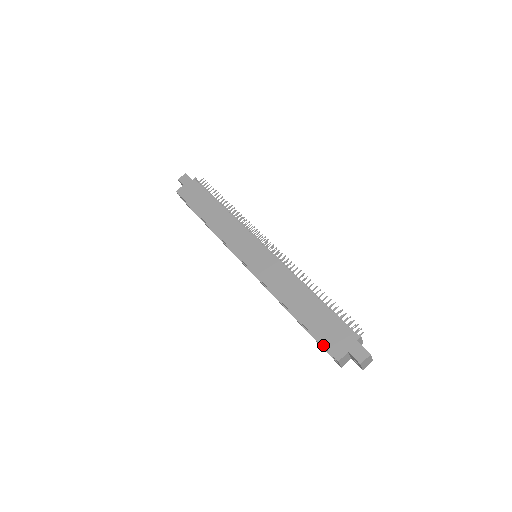
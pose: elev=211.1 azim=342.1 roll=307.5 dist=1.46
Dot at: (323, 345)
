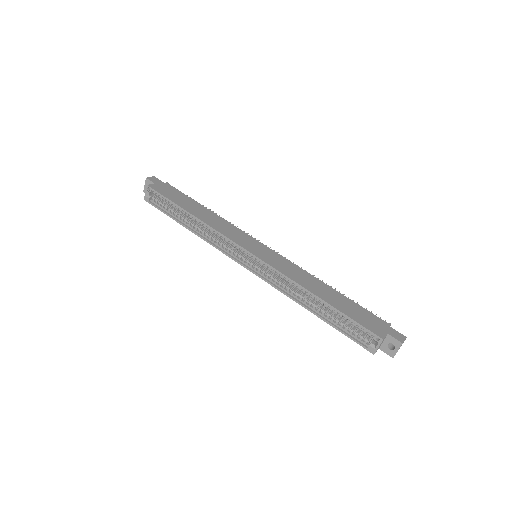
Dot at: (364, 326)
